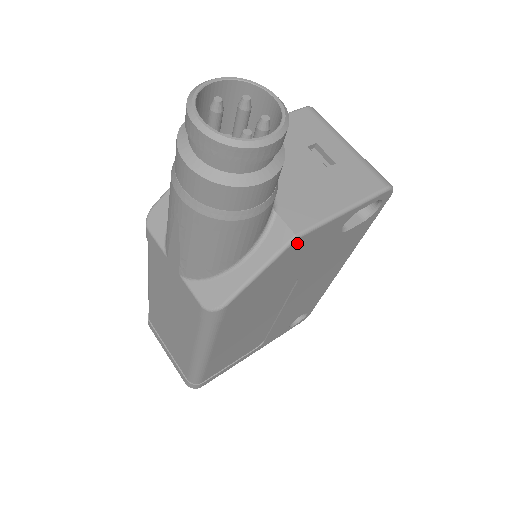
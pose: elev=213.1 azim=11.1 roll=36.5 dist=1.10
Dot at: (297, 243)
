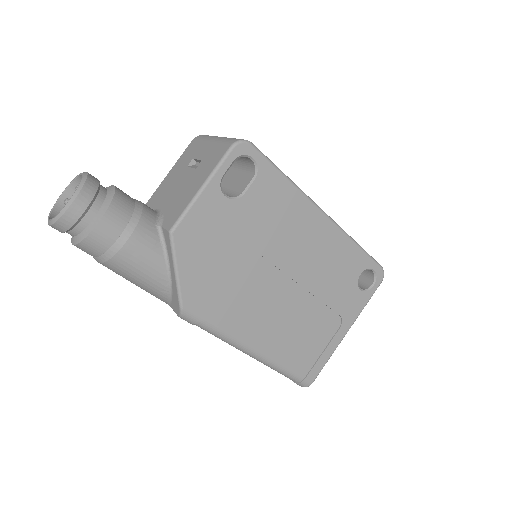
Dot at: (180, 235)
